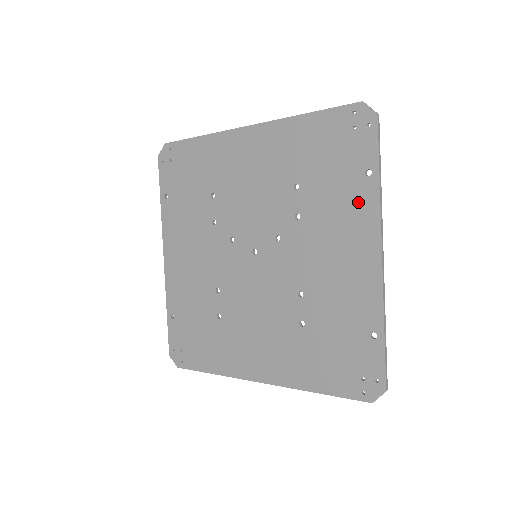
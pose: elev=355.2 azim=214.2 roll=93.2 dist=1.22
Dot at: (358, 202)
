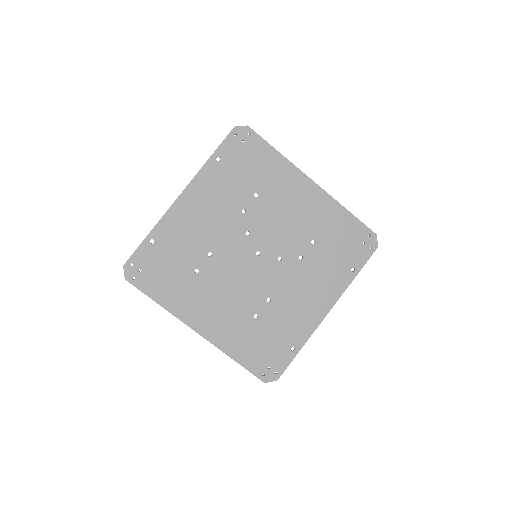
Dot at: (338, 279)
